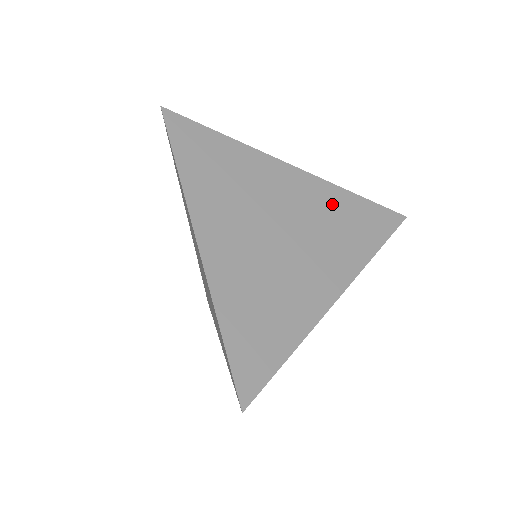
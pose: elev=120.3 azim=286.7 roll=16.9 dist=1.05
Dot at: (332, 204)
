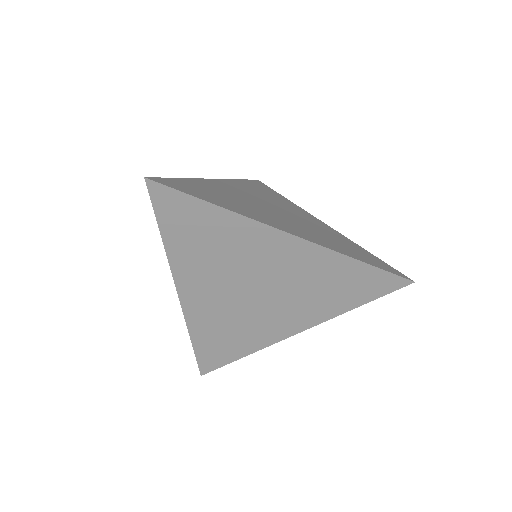
Dot at: (338, 237)
